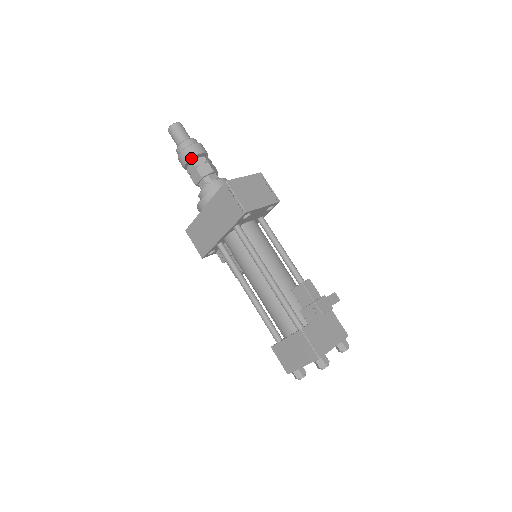
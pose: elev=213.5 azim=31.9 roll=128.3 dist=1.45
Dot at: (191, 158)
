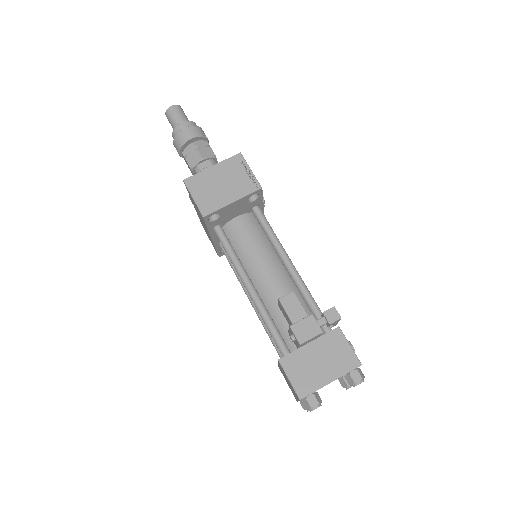
Dot at: (181, 148)
